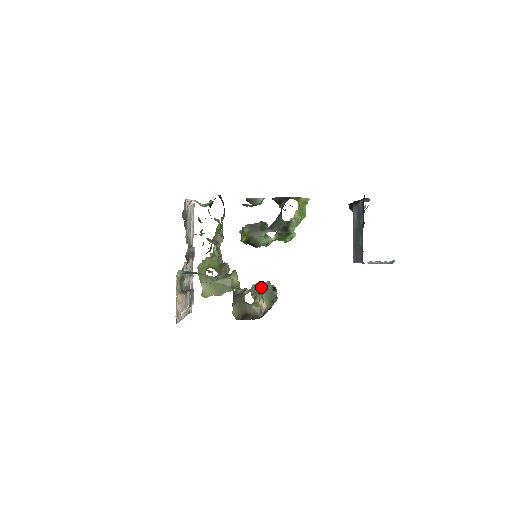
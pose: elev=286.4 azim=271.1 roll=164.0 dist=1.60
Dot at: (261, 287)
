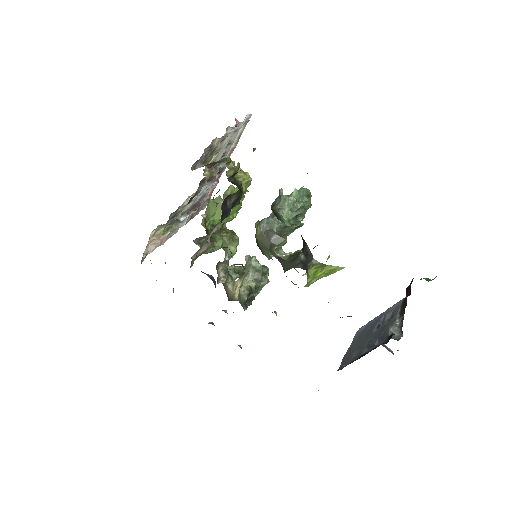
Dot at: (240, 287)
